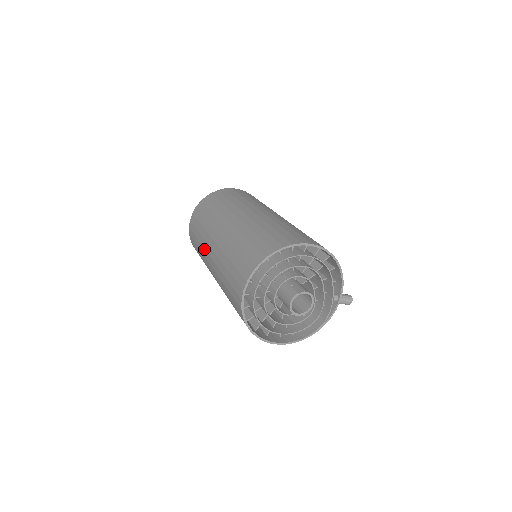
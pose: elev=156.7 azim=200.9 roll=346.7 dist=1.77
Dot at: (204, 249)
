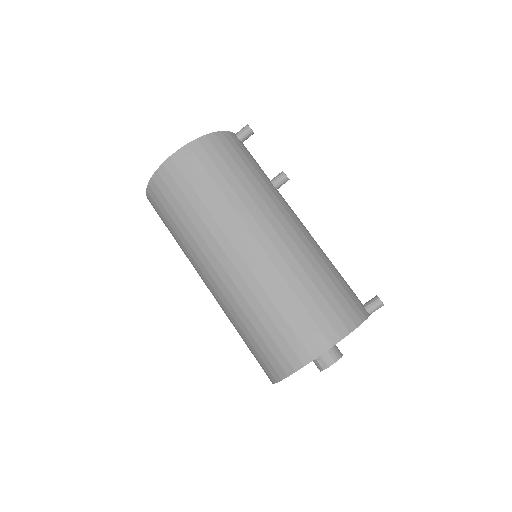
Dot at: occluded
